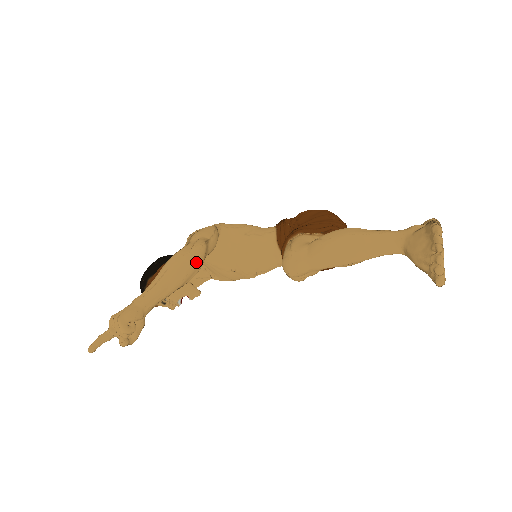
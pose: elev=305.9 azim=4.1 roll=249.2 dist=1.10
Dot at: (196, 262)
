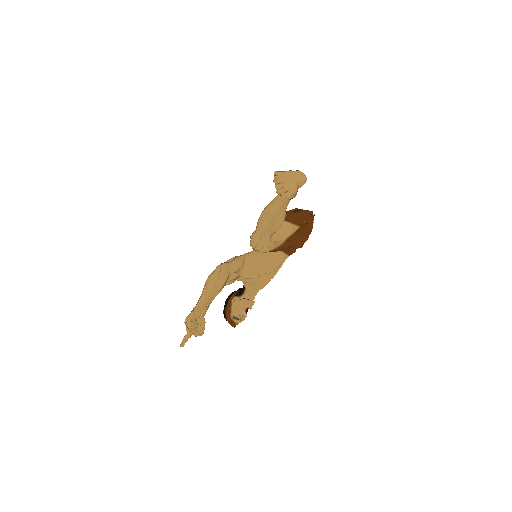
Dot at: (219, 274)
